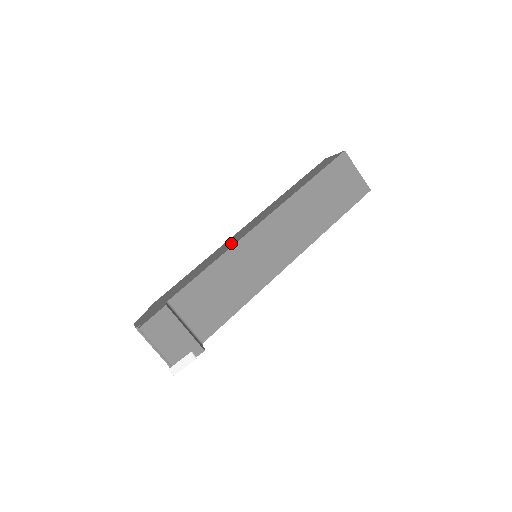
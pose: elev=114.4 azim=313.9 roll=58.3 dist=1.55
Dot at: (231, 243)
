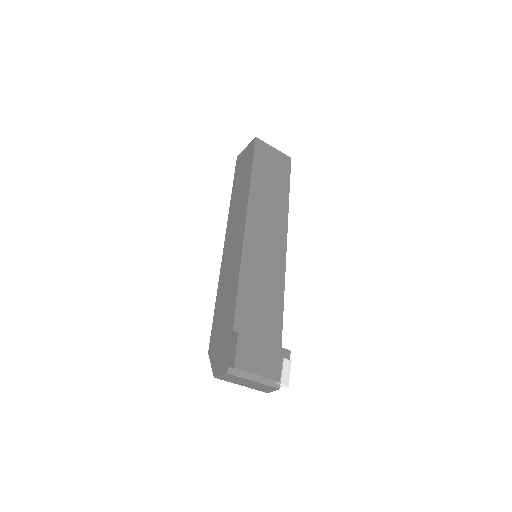
Dot at: (234, 255)
